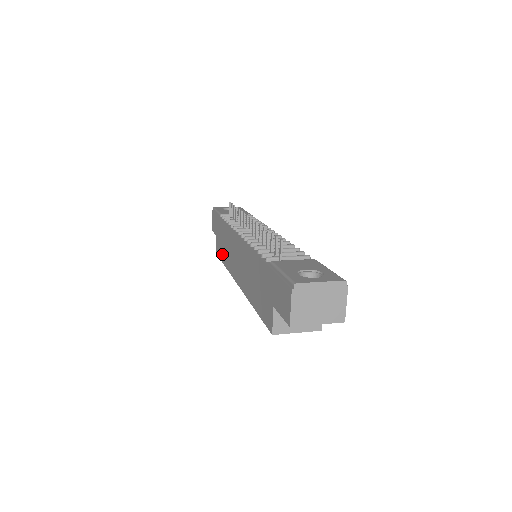
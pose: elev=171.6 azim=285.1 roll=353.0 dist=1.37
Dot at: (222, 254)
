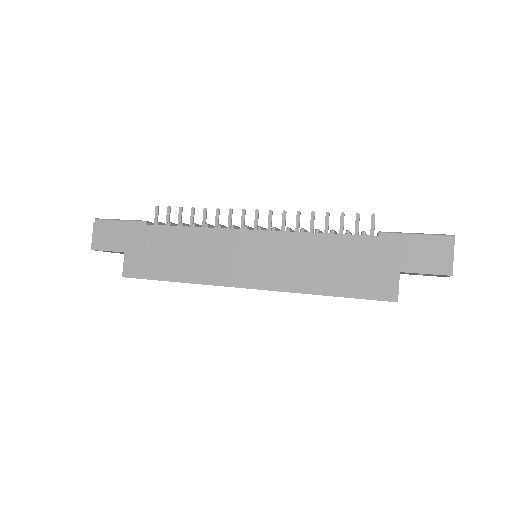
Dot at: (163, 269)
